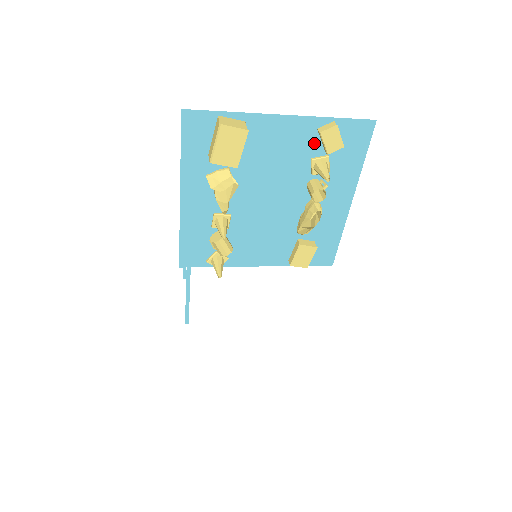
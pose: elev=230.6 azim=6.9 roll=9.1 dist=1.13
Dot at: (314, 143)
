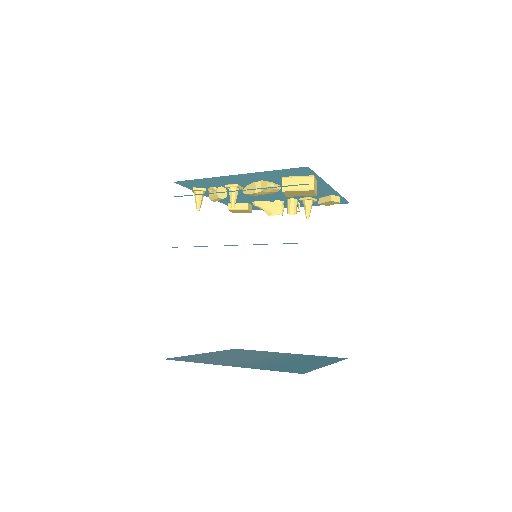
Dot at: (321, 195)
